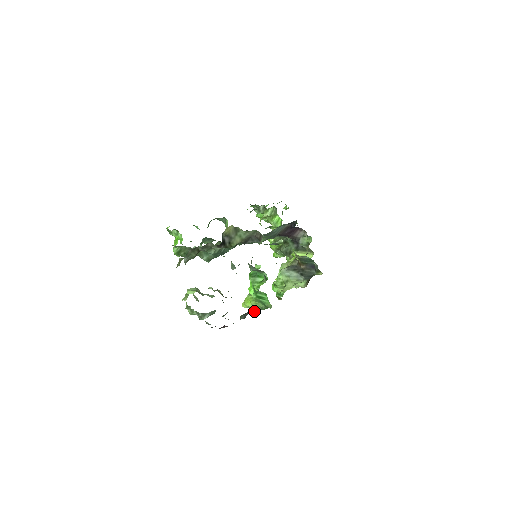
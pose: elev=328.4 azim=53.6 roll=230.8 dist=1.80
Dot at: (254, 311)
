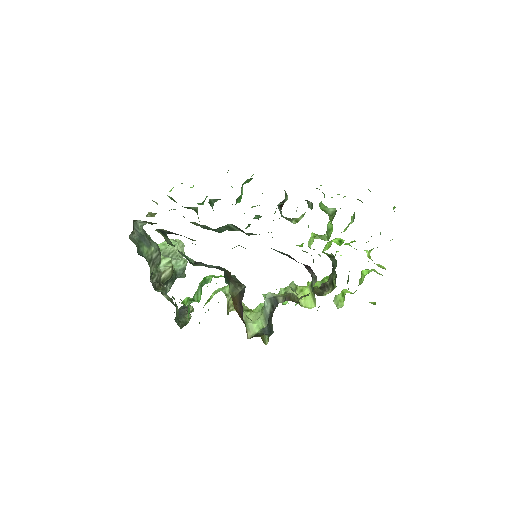
Dot at: occluded
